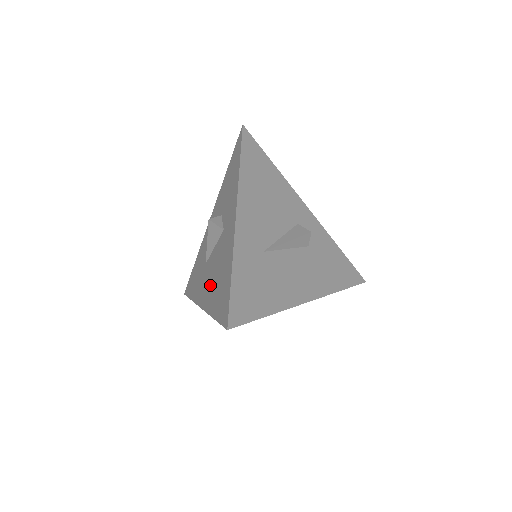
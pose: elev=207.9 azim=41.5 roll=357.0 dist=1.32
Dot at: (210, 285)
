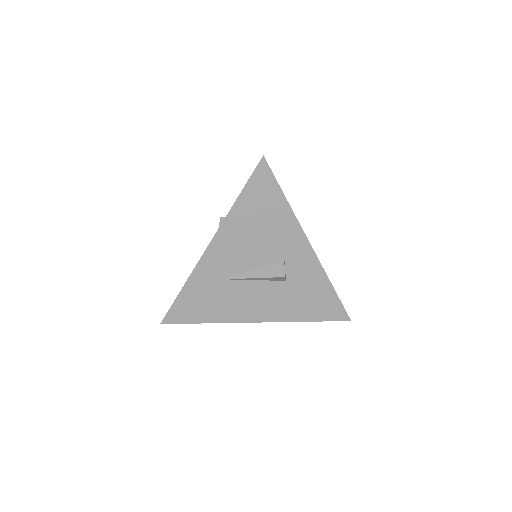
Dot at: occluded
